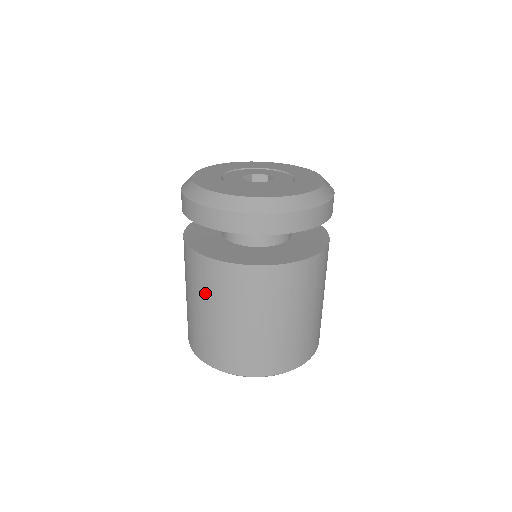
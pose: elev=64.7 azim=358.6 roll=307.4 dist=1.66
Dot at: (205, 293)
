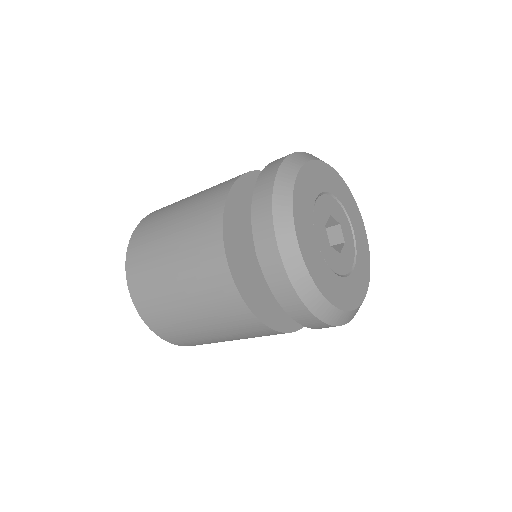
Dot at: (207, 308)
